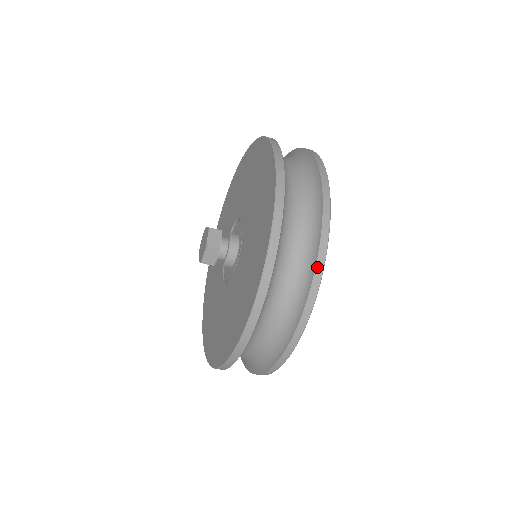
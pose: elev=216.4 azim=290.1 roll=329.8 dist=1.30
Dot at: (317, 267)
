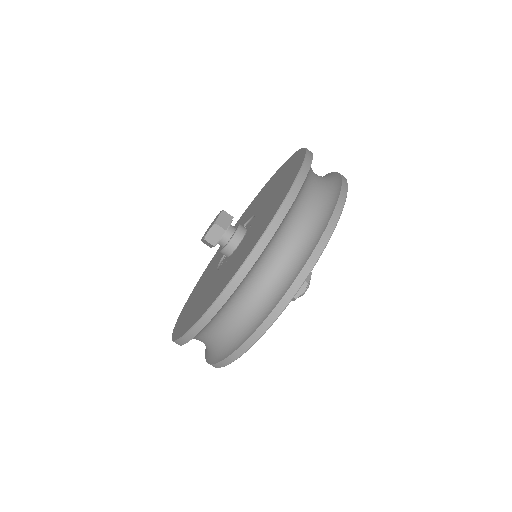
Dot at: (314, 253)
